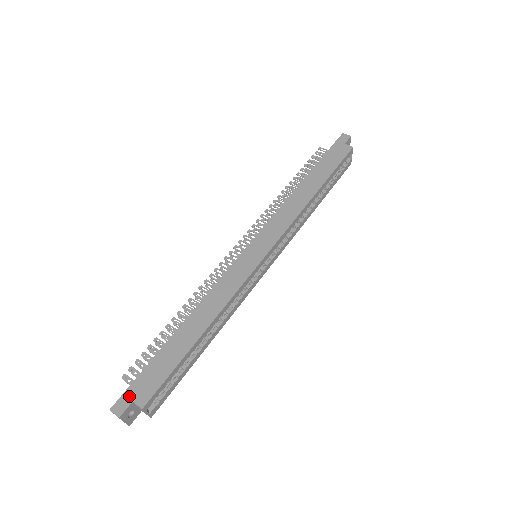
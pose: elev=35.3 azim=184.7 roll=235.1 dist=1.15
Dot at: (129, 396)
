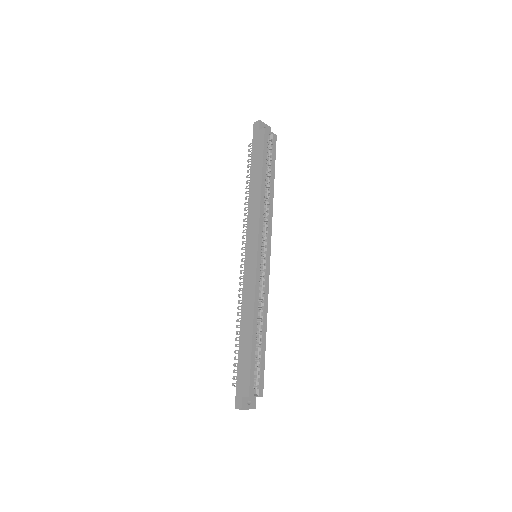
Dot at: (239, 395)
